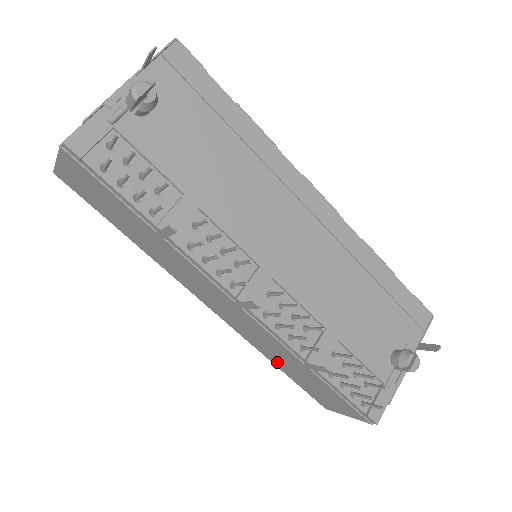
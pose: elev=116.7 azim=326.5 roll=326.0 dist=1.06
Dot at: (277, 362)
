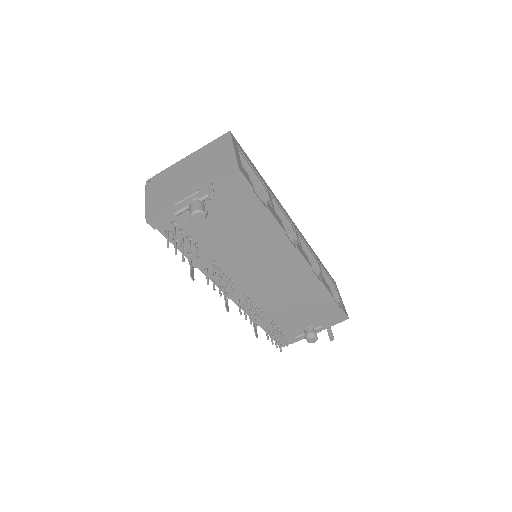
Dot at: occluded
